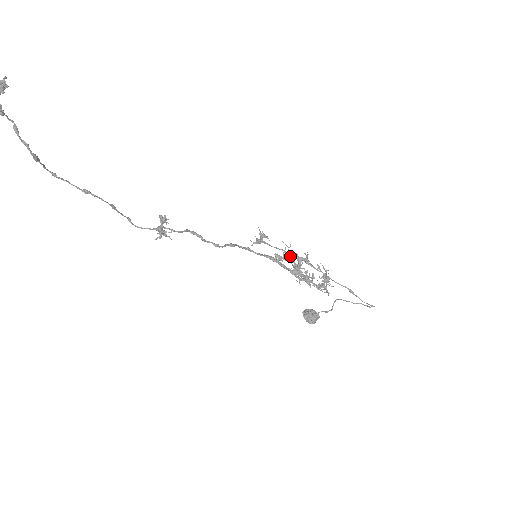
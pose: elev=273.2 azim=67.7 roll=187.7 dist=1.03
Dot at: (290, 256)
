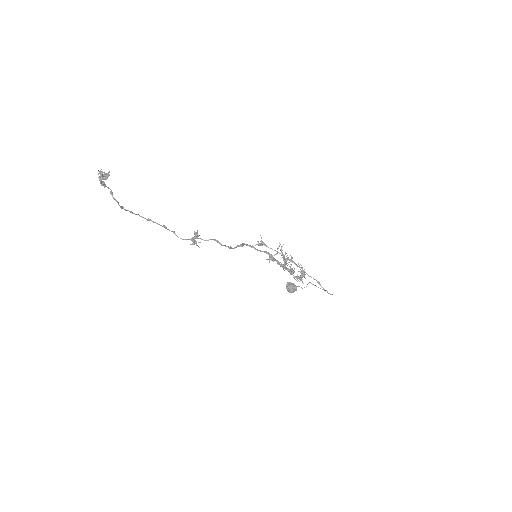
Dot at: (282, 252)
